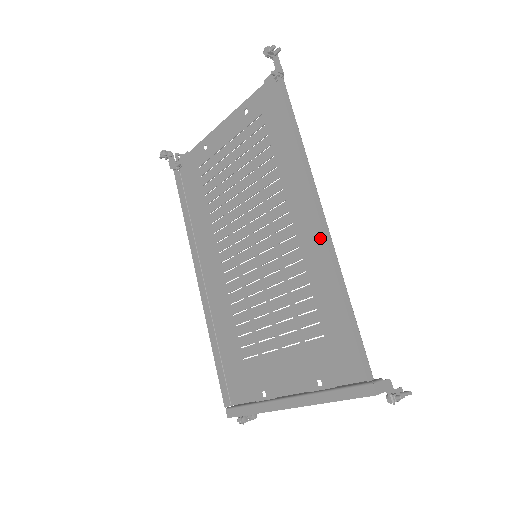
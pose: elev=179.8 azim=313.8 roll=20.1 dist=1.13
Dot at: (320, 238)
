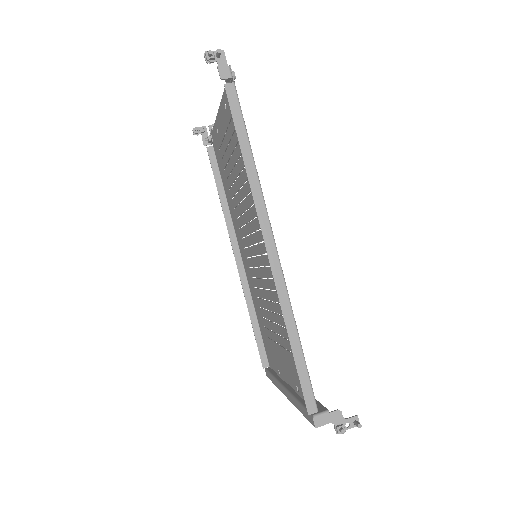
Dot at: occluded
